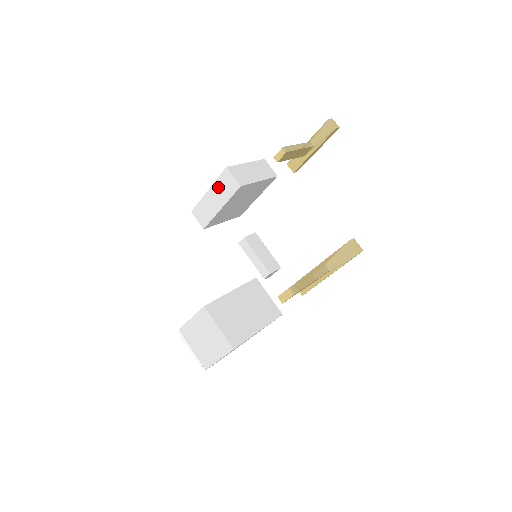
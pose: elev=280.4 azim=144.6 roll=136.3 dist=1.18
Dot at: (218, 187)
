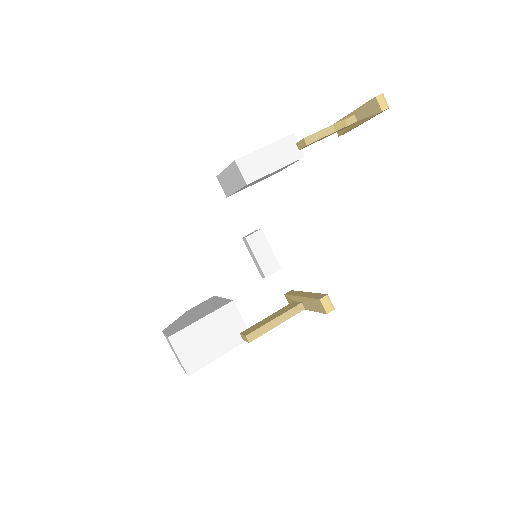
Dot at: (231, 172)
